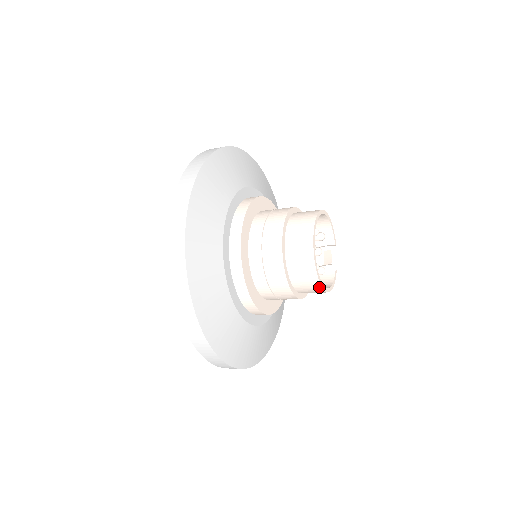
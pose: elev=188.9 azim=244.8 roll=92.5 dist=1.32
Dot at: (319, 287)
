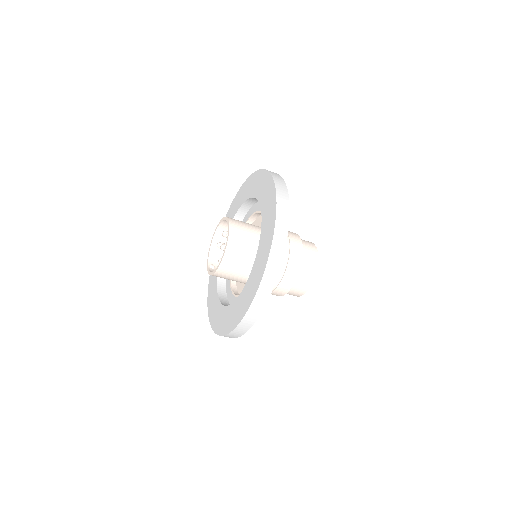
Dot at: (312, 278)
